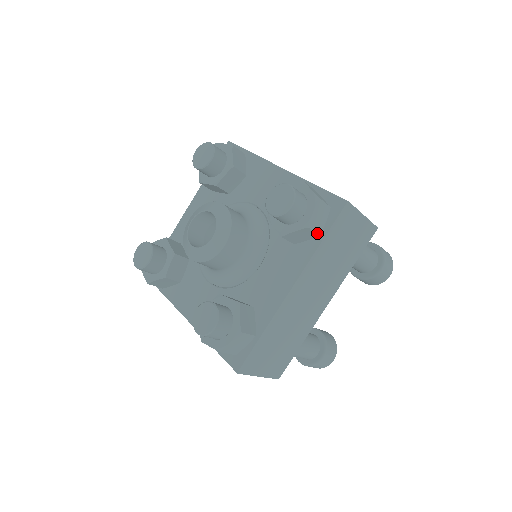
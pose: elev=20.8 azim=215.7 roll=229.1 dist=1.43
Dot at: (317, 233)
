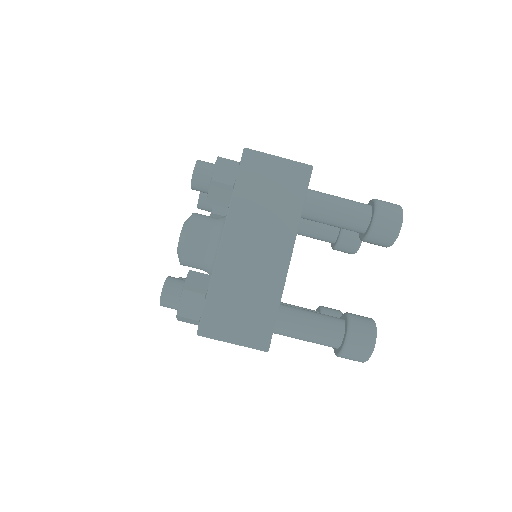
Dot at: occluded
